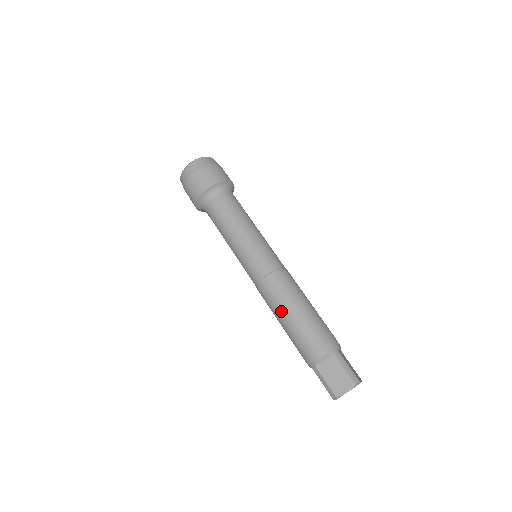
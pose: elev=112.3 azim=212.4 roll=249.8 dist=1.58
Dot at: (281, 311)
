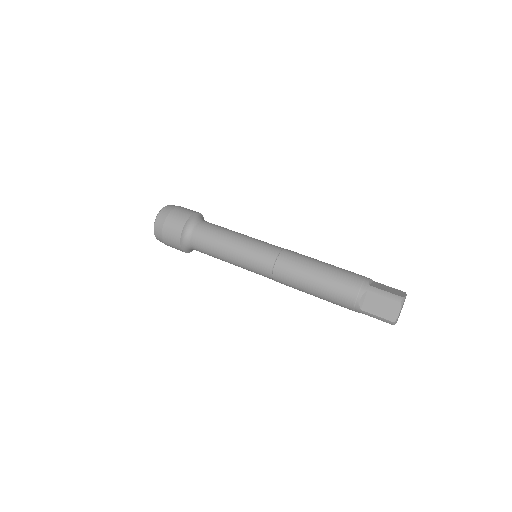
Dot at: (313, 263)
